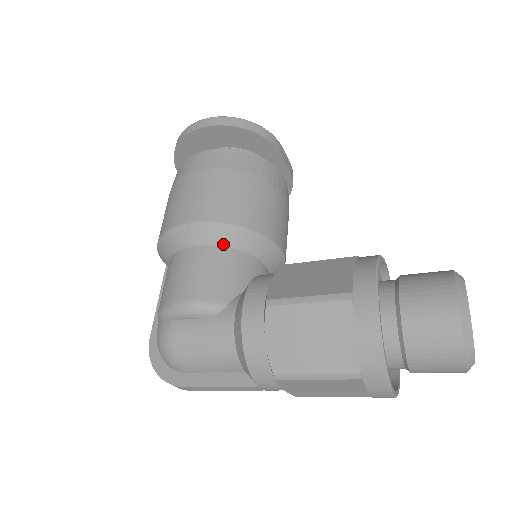
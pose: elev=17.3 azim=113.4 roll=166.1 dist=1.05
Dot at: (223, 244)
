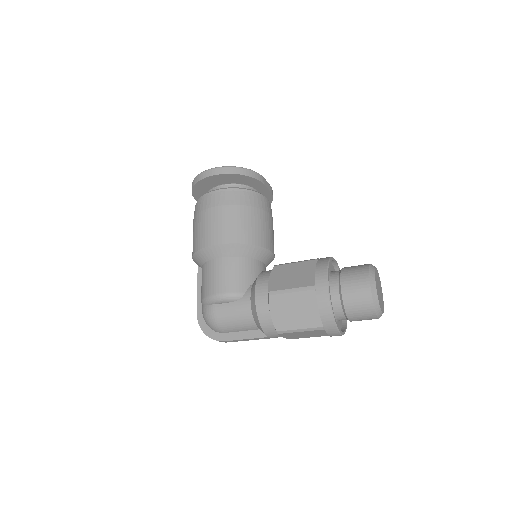
Dot at: (237, 255)
